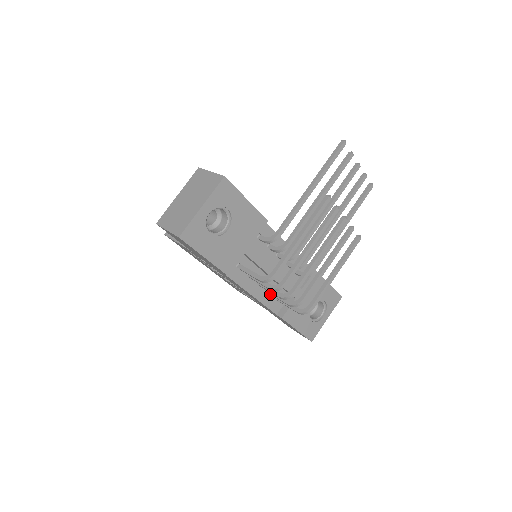
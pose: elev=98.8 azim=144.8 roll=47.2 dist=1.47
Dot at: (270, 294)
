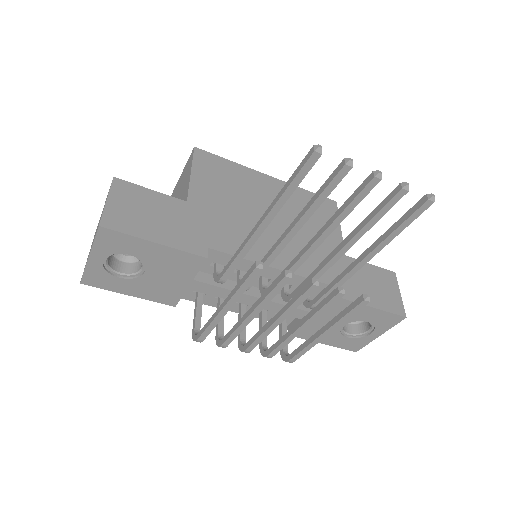
Dot at: (262, 313)
